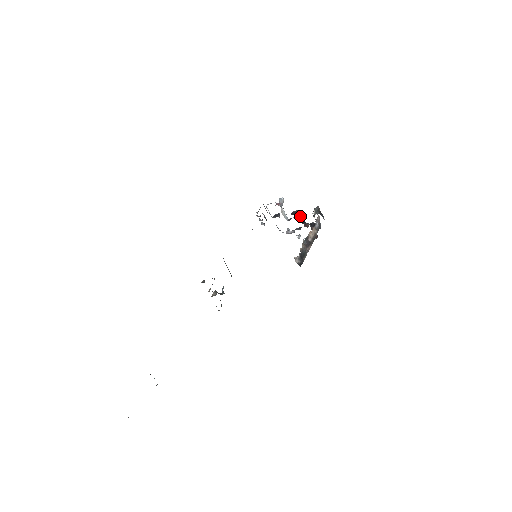
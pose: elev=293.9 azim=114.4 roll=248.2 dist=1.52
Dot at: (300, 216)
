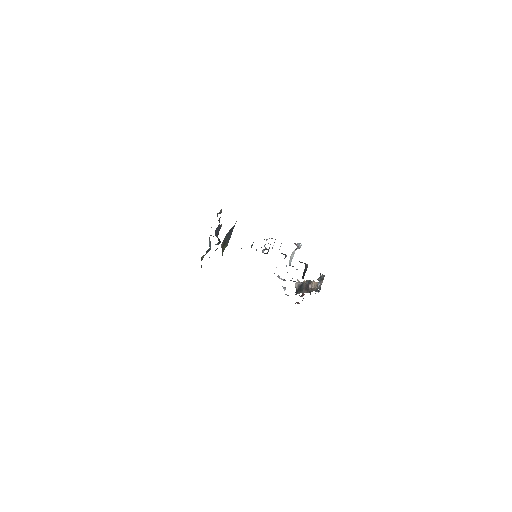
Dot at: (305, 270)
